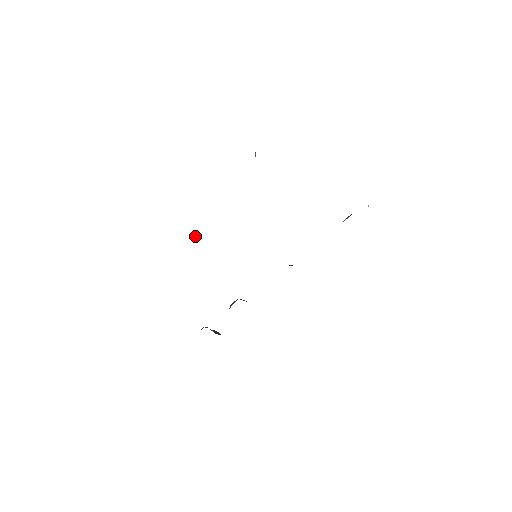
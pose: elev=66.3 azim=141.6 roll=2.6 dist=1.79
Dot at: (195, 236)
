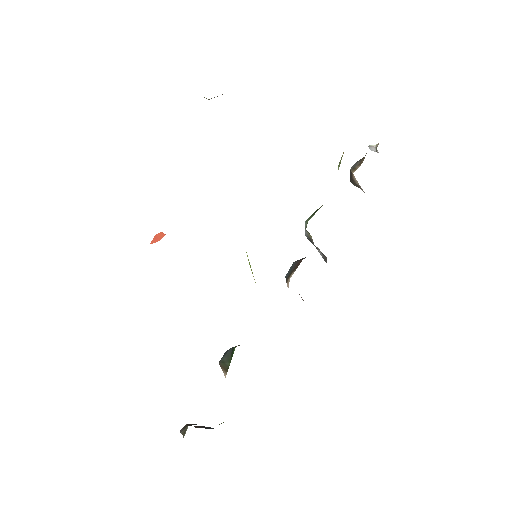
Dot at: (154, 242)
